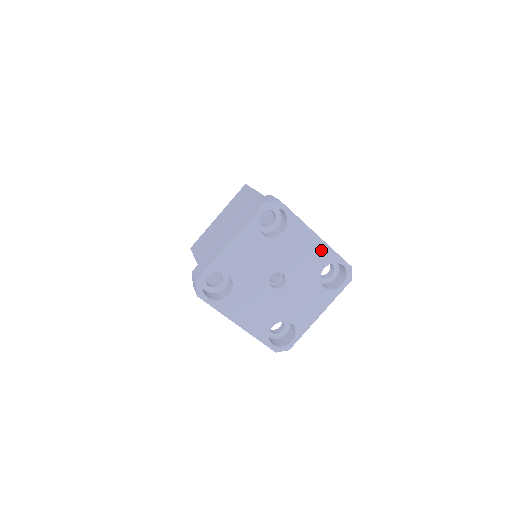
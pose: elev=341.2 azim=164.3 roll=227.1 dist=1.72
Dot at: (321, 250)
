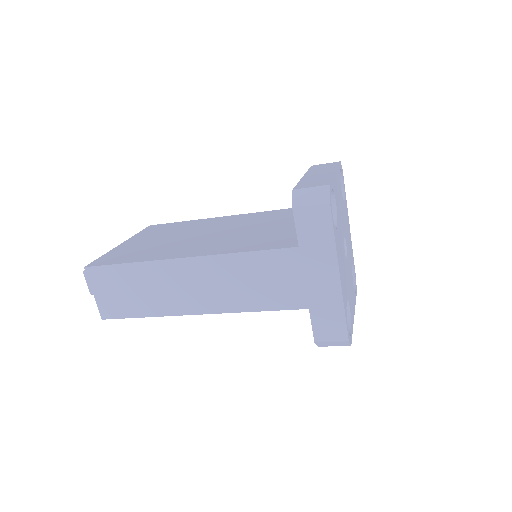
Dot at: (351, 243)
